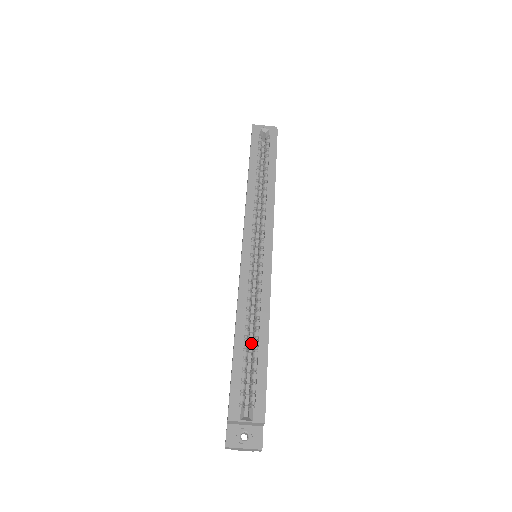
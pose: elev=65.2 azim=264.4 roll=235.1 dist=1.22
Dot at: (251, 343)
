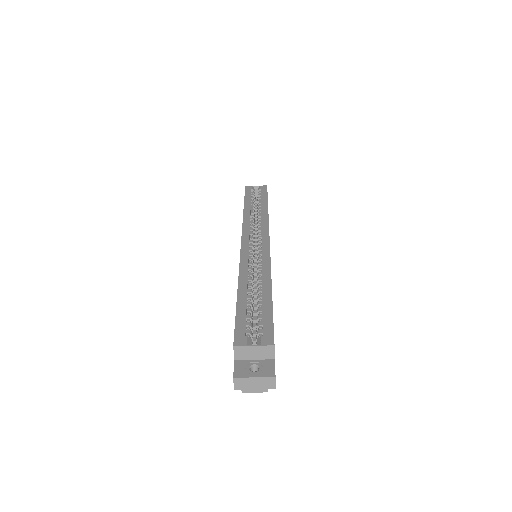
Dot at: (256, 309)
